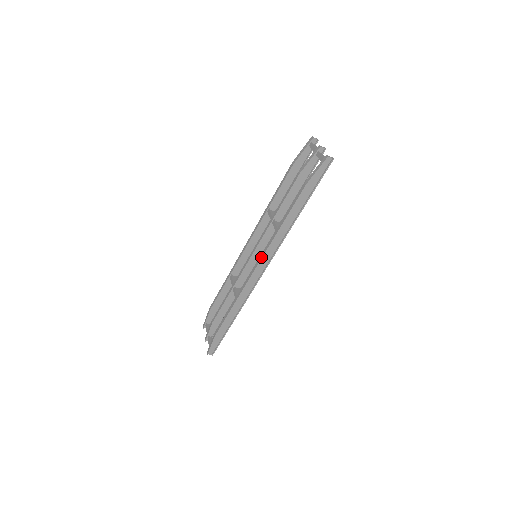
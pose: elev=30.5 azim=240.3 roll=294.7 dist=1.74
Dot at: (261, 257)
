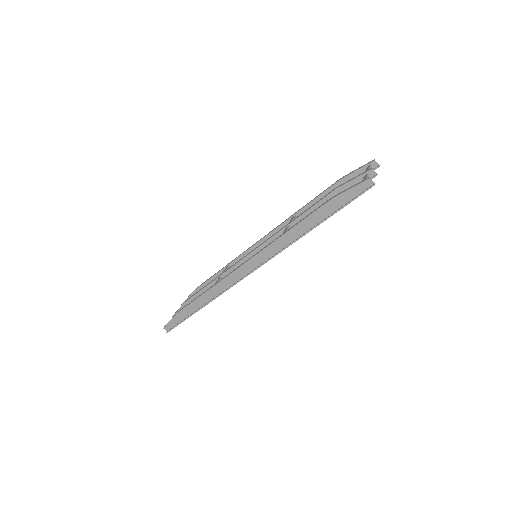
Dot at: (254, 255)
